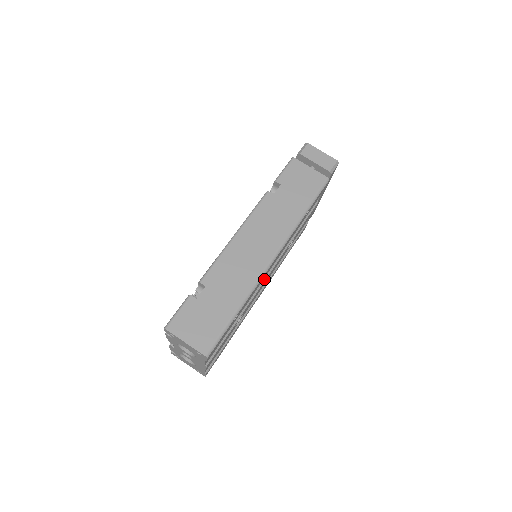
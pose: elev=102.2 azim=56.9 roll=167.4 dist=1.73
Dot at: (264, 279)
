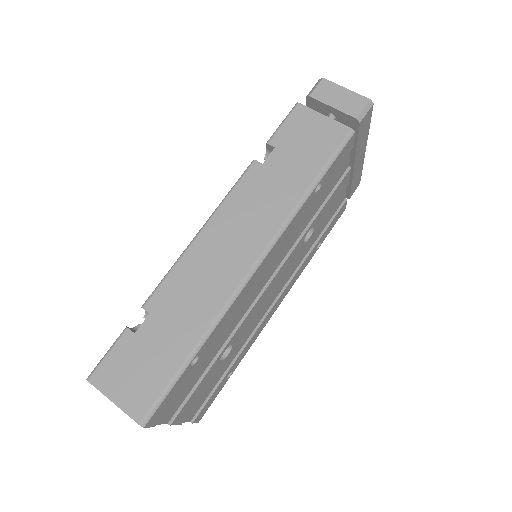
Dot at: (261, 292)
